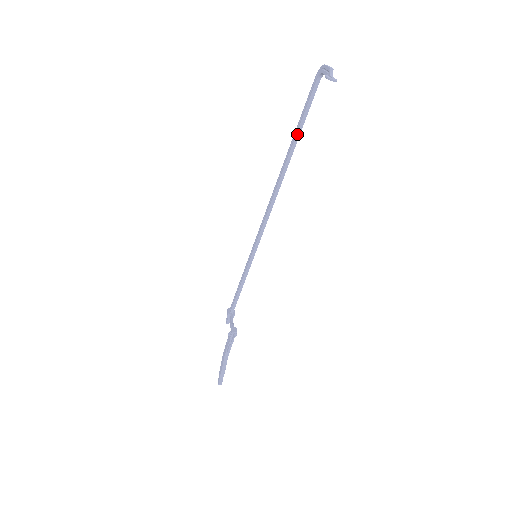
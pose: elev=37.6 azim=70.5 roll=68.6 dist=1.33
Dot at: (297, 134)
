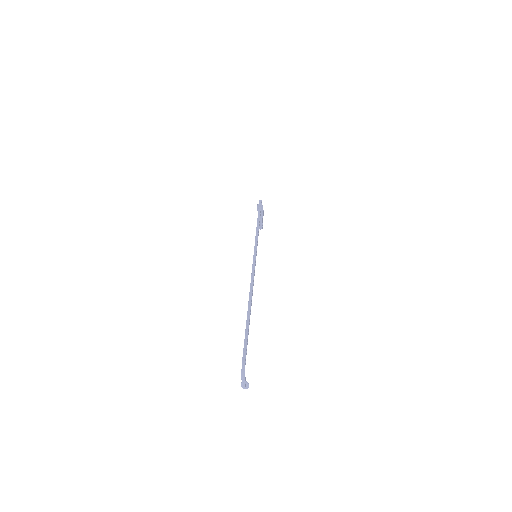
Dot at: occluded
